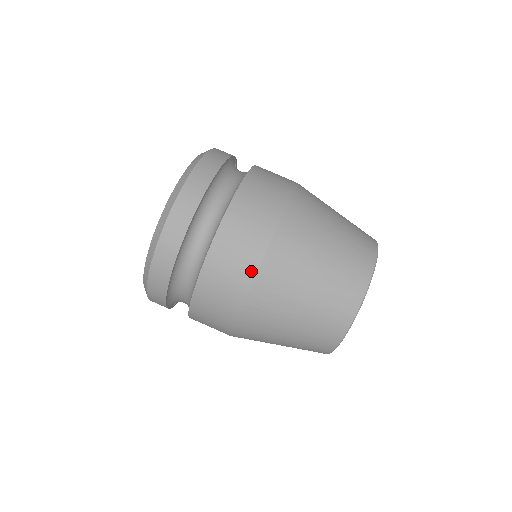
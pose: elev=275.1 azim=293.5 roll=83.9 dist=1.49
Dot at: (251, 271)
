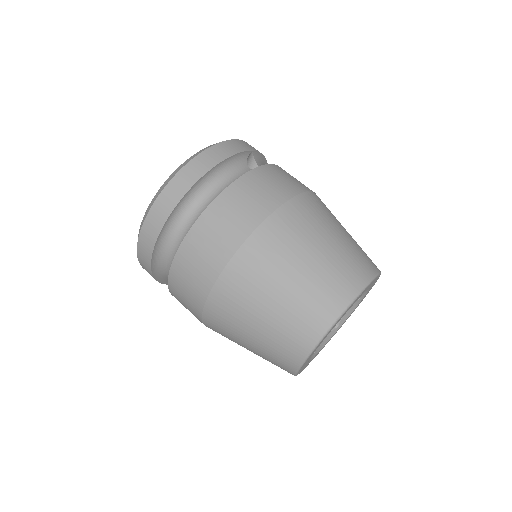
Dot at: (206, 287)
